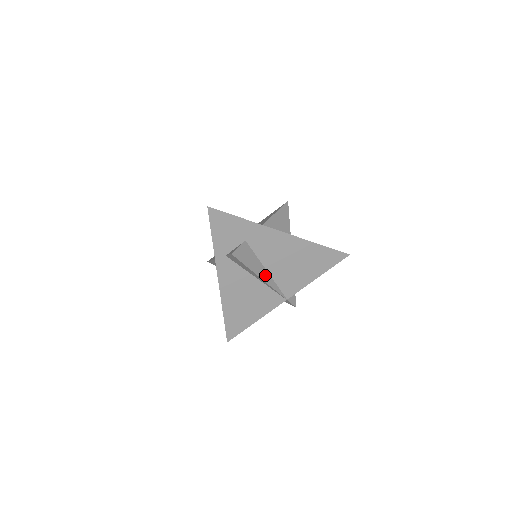
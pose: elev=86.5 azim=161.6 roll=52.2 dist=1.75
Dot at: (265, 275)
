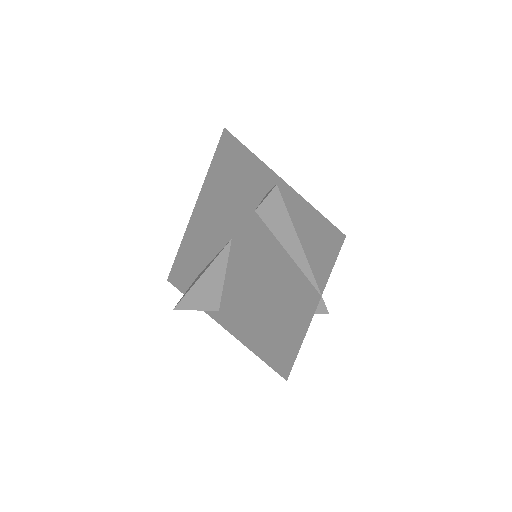
Dot at: occluded
